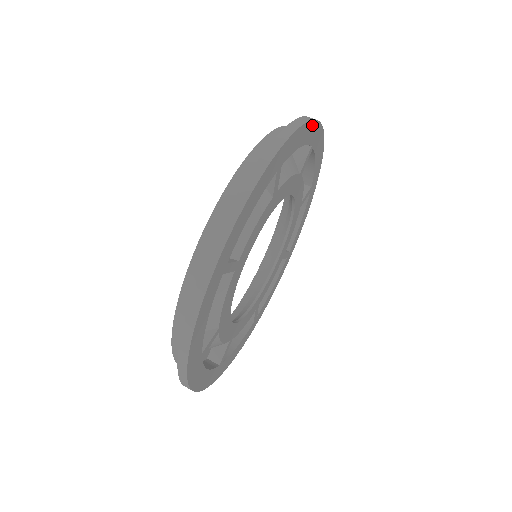
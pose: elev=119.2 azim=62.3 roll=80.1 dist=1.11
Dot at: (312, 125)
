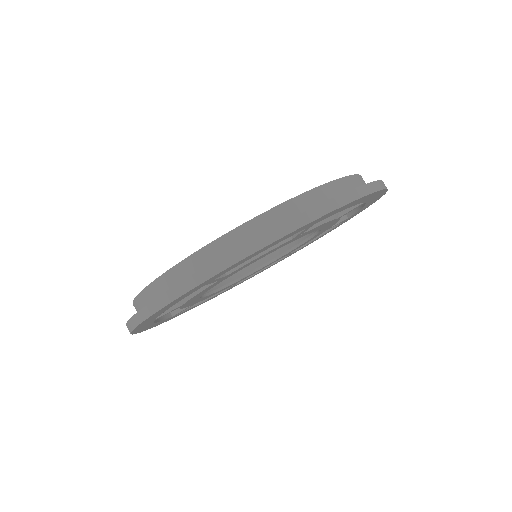
Dot at: (374, 193)
